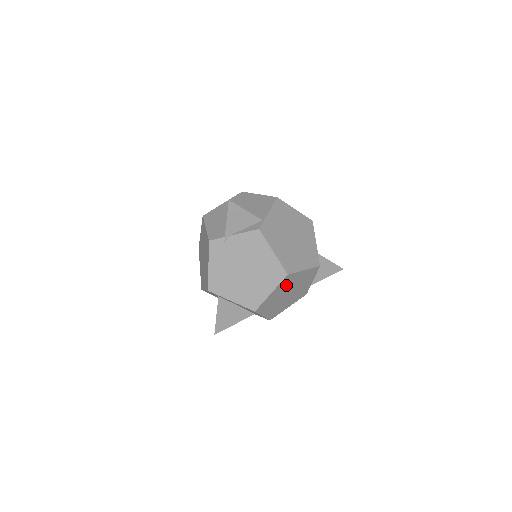
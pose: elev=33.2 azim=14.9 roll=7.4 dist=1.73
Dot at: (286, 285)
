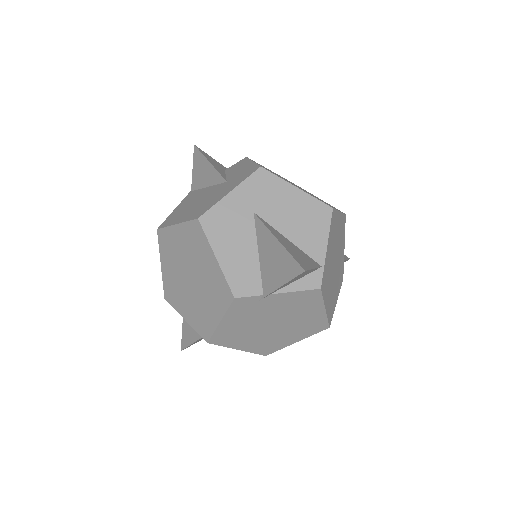
Dot at: occluded
